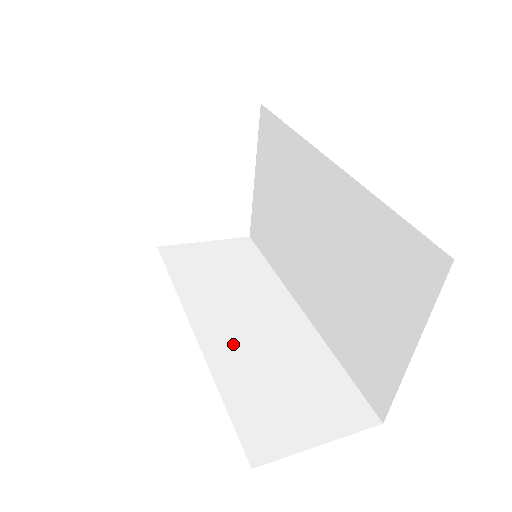
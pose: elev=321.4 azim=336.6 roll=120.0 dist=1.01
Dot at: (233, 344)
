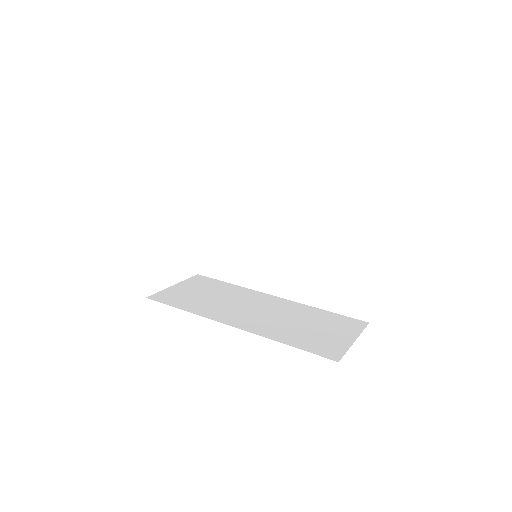
Dot at: (261, 323)
